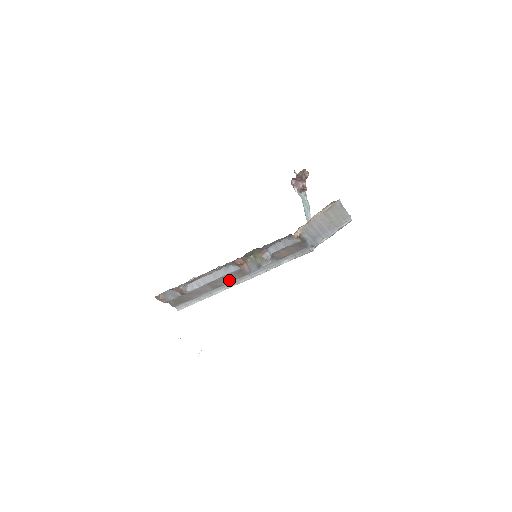
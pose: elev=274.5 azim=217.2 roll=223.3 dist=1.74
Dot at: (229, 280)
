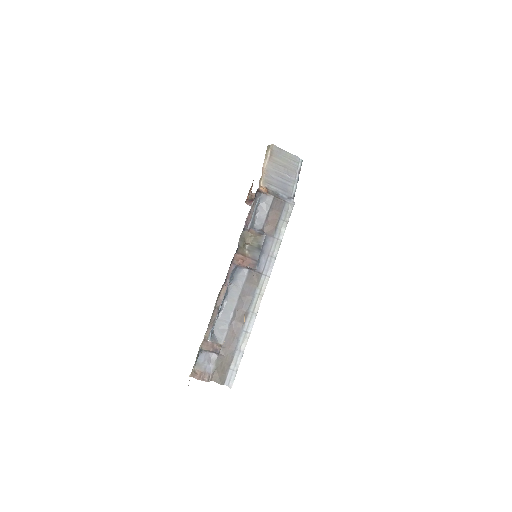
Dot at: (250, 297)
